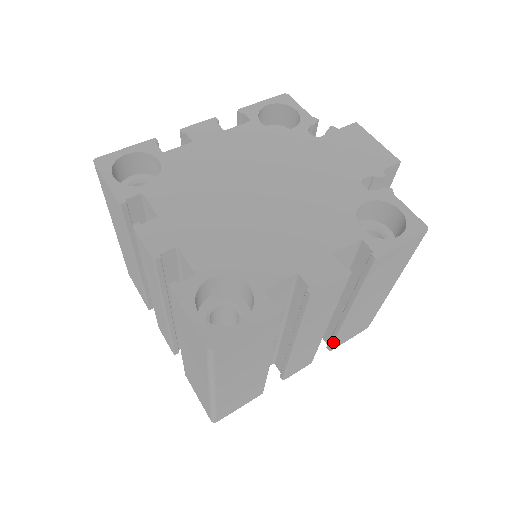
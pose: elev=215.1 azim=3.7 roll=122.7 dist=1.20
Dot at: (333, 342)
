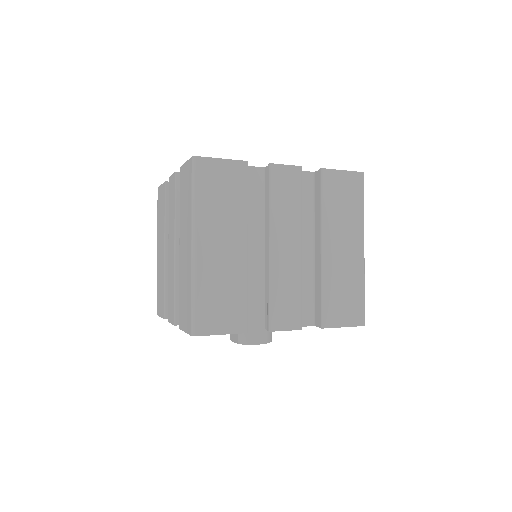
Dot at: (321, 308)
